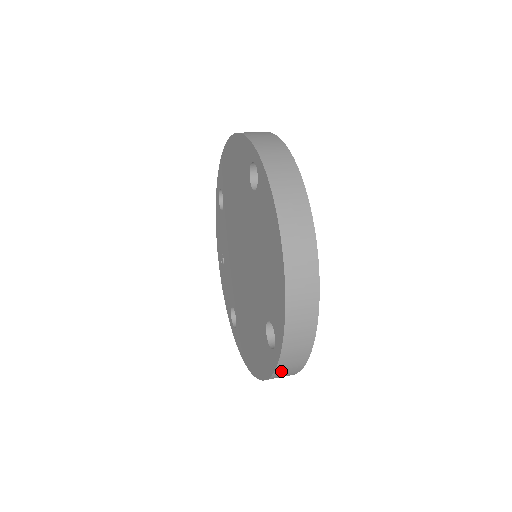
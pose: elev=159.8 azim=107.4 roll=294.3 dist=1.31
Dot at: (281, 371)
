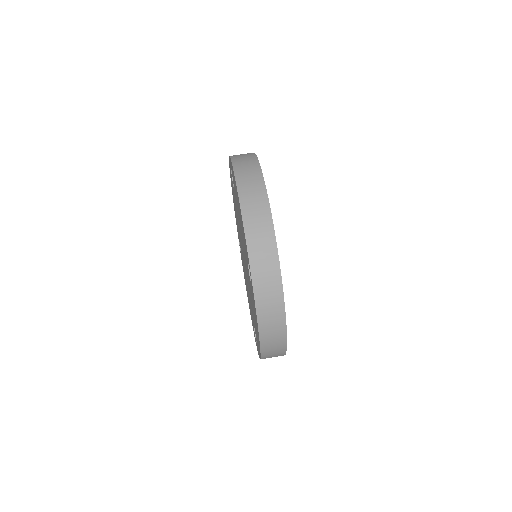
Dot at: occluded
